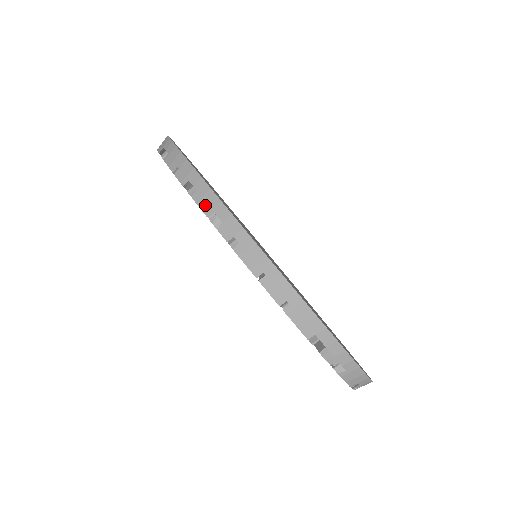
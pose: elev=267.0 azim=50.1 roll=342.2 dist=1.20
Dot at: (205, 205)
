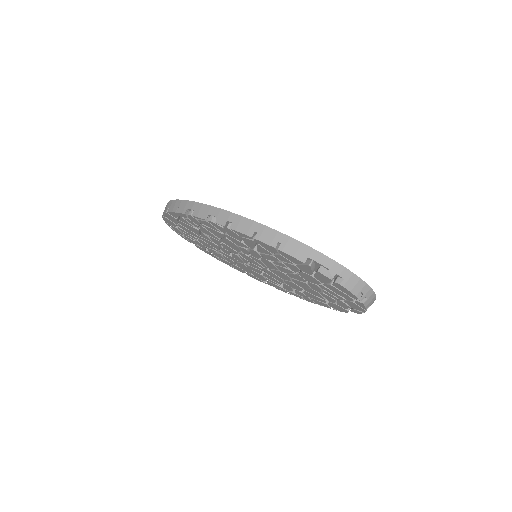
Dot at: (202, 214)
